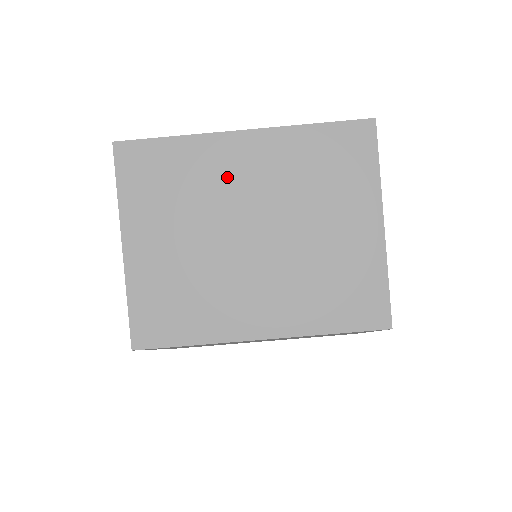
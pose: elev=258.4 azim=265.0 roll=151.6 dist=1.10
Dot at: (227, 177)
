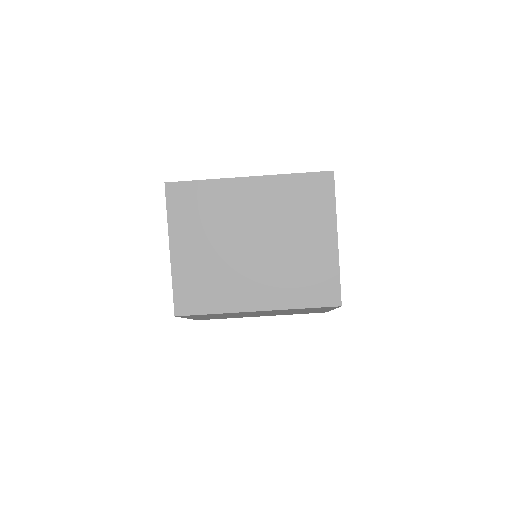
Dot at: (238, 207)
